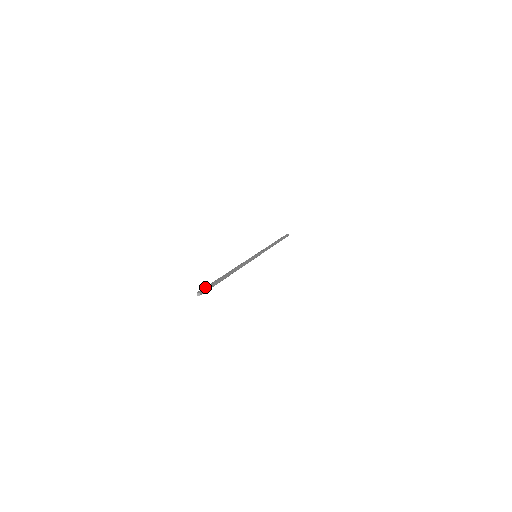
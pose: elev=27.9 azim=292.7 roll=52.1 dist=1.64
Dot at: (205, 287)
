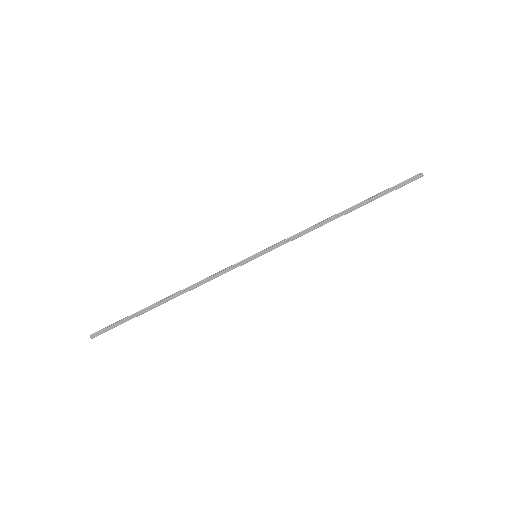
Dot at: (107, 327)
